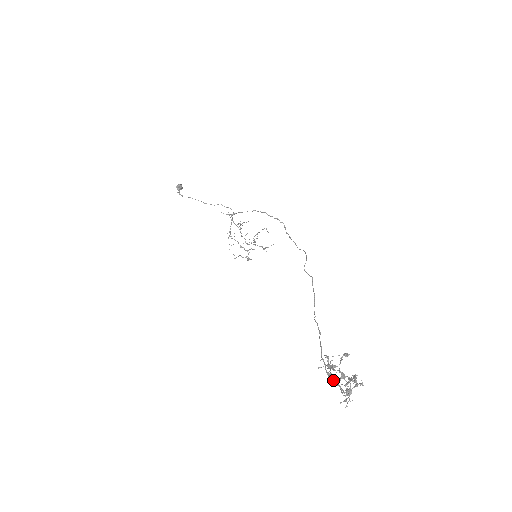
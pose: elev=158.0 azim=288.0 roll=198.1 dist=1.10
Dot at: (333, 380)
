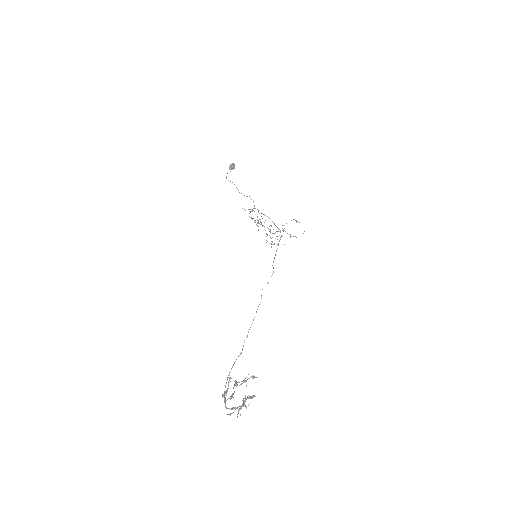
Dot at: (224, 397)
